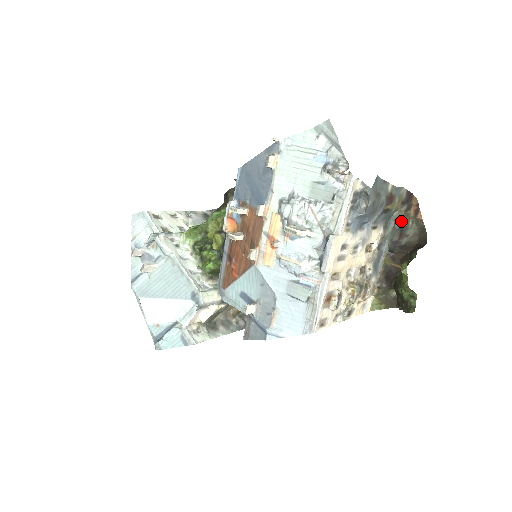
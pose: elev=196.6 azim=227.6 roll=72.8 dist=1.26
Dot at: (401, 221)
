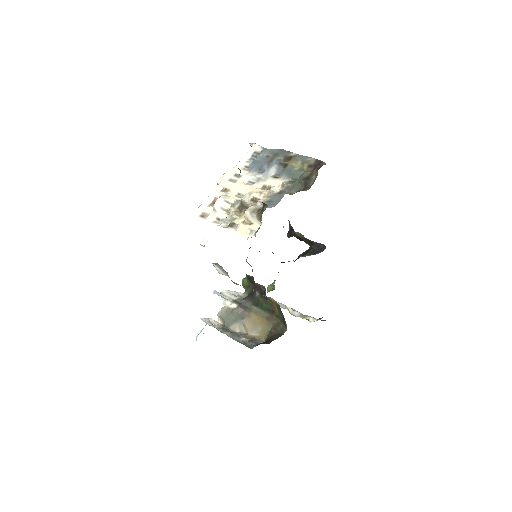
Dot at: (307, 177)
